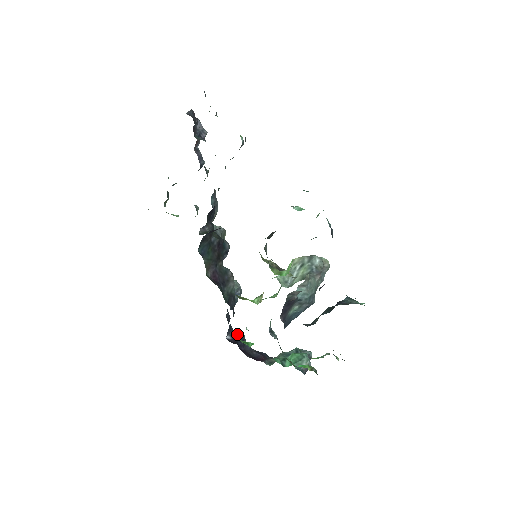
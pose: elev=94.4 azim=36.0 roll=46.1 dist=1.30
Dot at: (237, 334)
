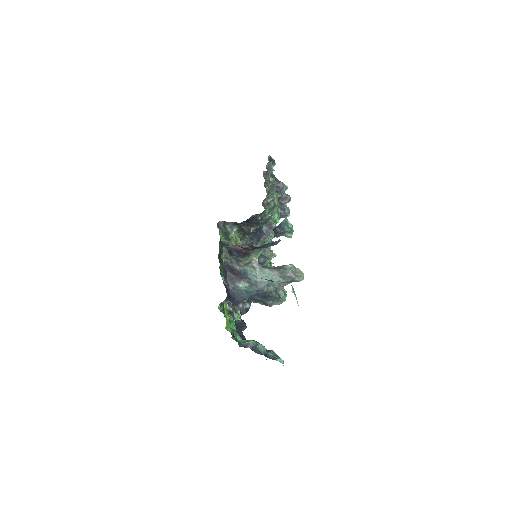
Dot at: (241, 322)
